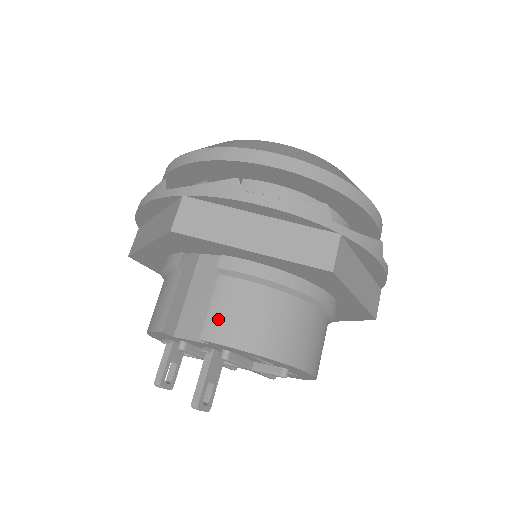
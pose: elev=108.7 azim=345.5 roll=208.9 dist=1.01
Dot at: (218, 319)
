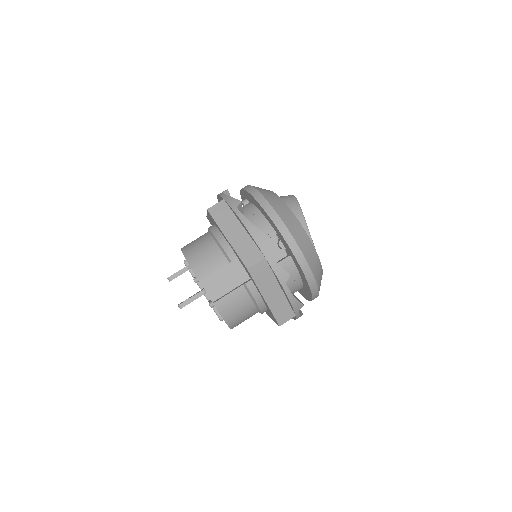
Dot at: (226, 302)
